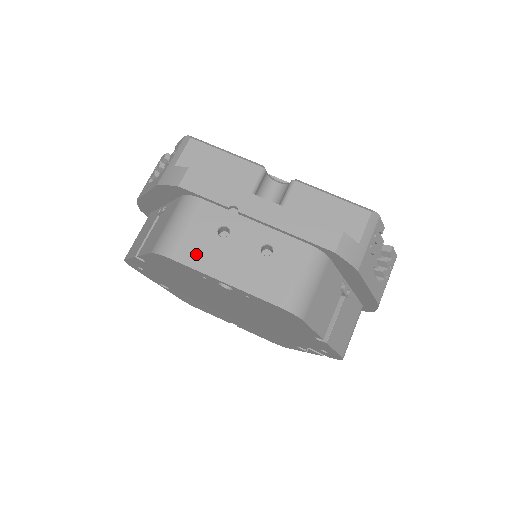
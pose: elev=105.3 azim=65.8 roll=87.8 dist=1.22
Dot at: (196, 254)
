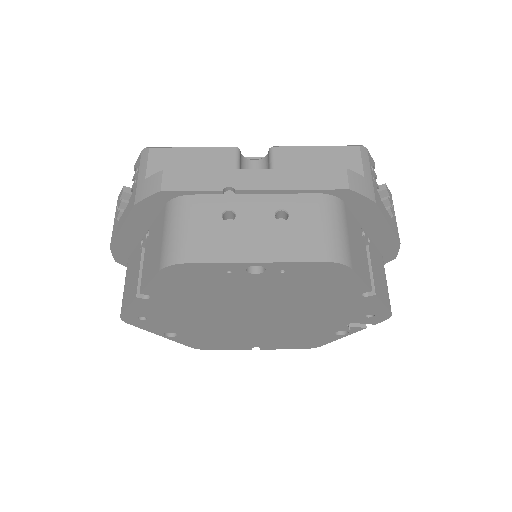
Dot at: (211, 248)
